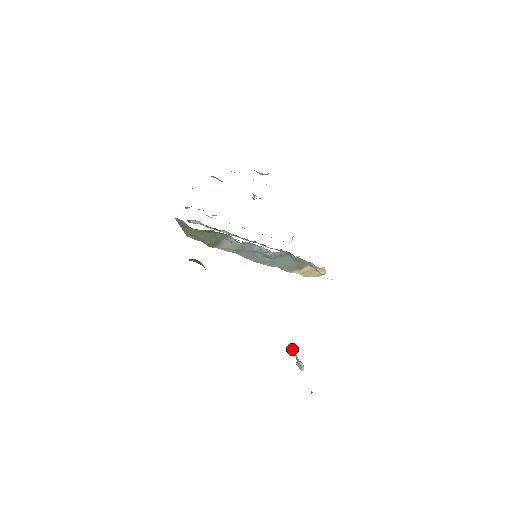
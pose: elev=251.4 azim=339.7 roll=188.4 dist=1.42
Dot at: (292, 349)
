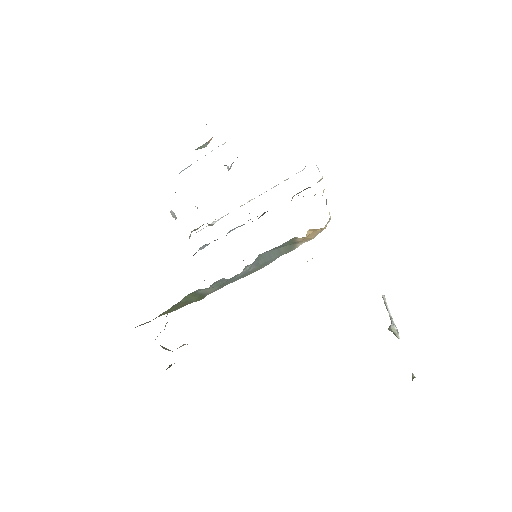
Dot at: occluded
